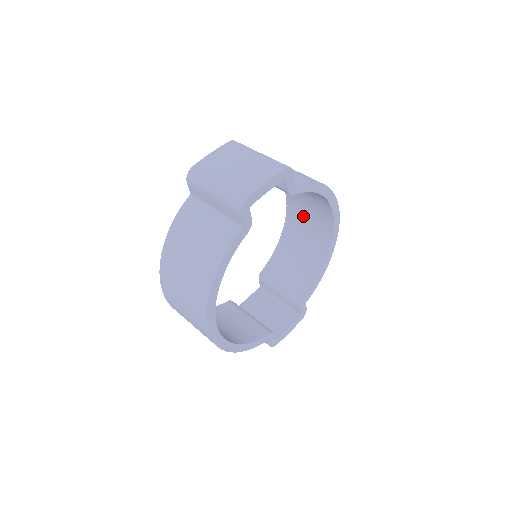
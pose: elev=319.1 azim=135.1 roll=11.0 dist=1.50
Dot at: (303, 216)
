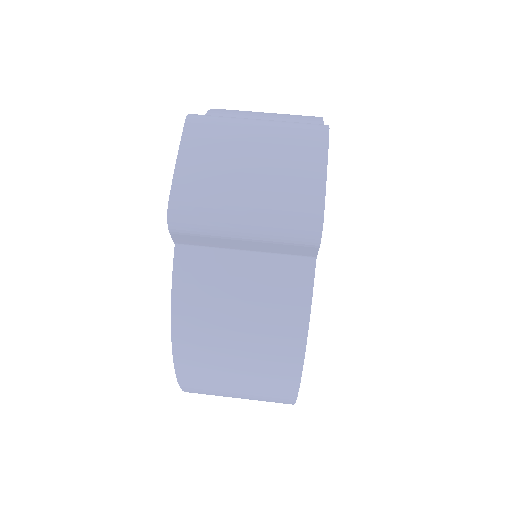
Dot at: occluded
